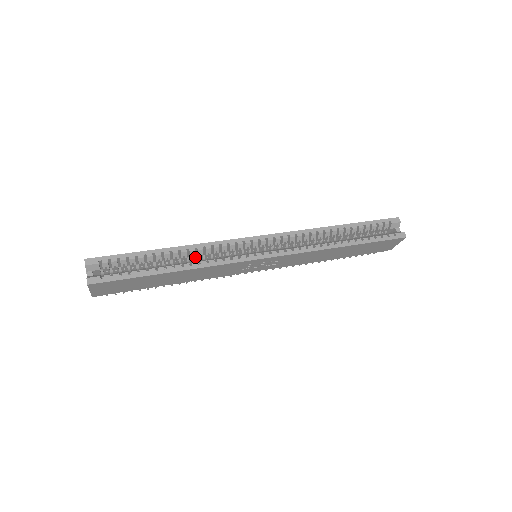
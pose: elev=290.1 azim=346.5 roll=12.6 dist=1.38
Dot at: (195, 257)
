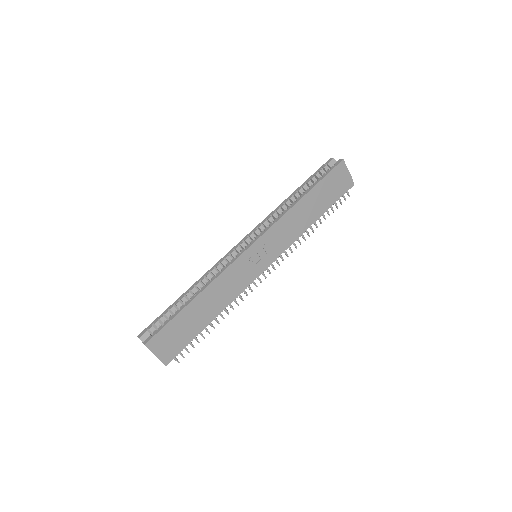
Dot at: occluded
